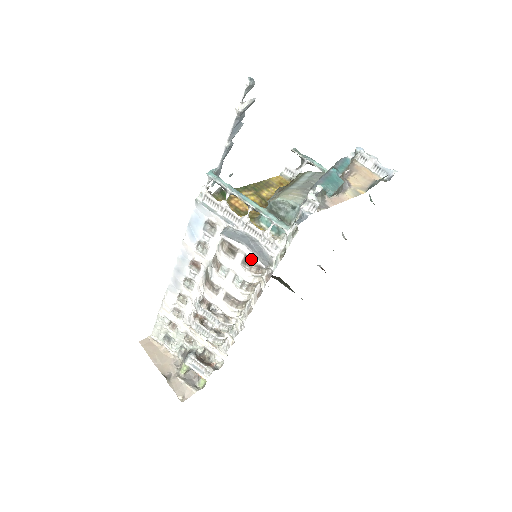
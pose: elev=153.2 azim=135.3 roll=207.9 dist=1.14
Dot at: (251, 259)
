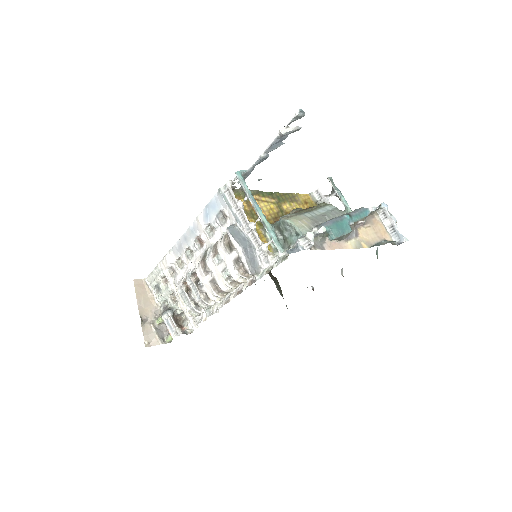
Dot at: (242, 262)
